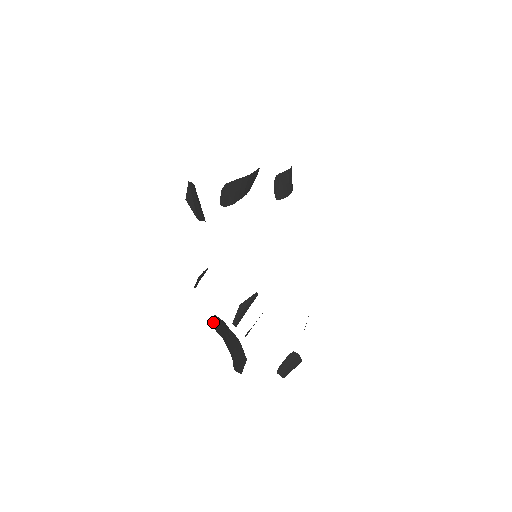
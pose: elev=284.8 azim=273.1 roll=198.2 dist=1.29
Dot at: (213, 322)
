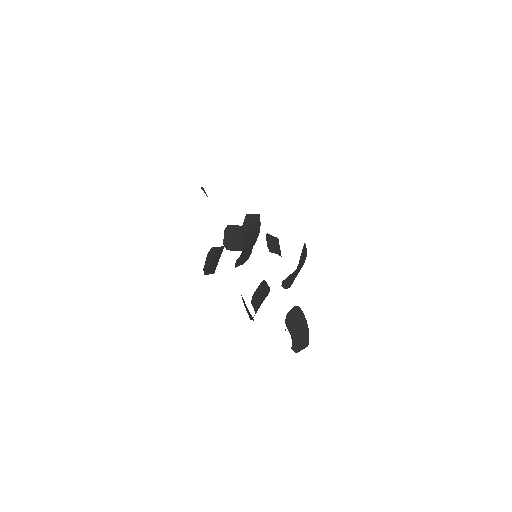
Dot at: occluded
